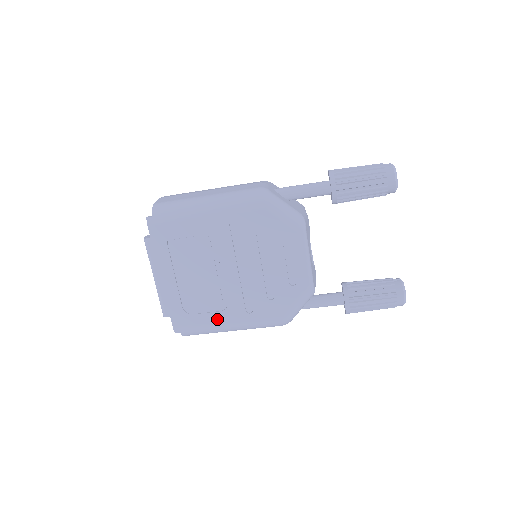
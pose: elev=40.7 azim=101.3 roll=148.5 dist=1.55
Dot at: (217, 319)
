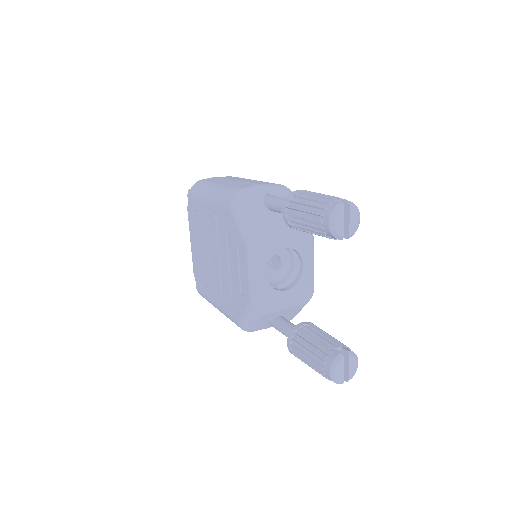
Dot at: (211, 296)
